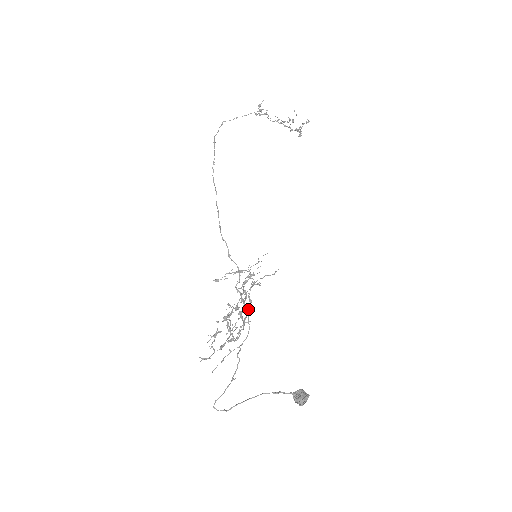
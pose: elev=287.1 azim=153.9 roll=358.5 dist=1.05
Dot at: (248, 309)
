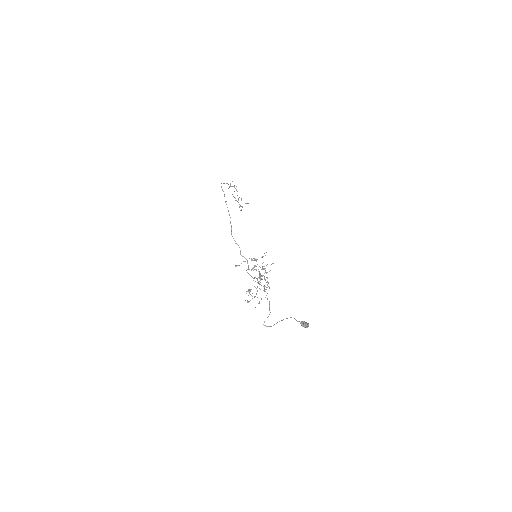
Dot at: occluded
